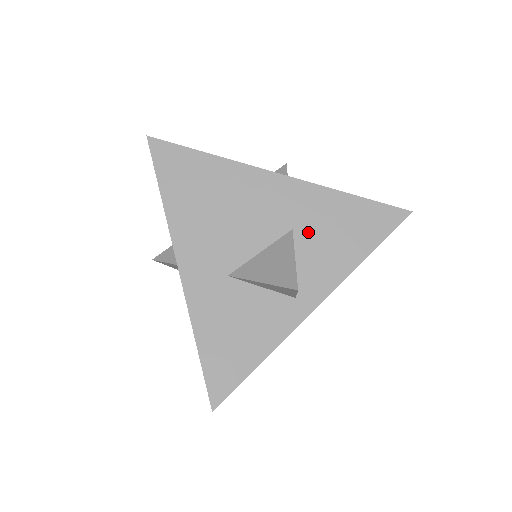
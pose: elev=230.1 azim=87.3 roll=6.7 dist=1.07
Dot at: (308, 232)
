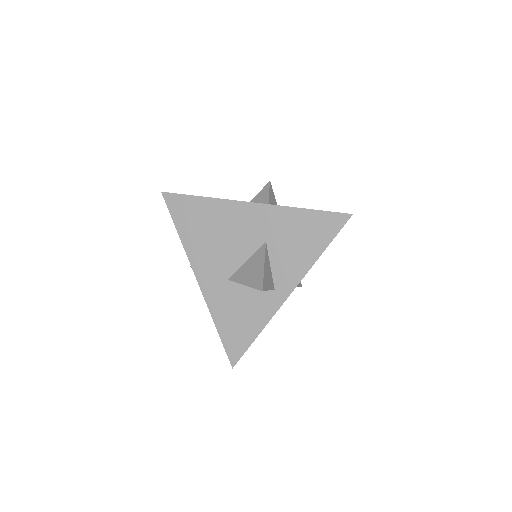
Dot at: (277, 242)
